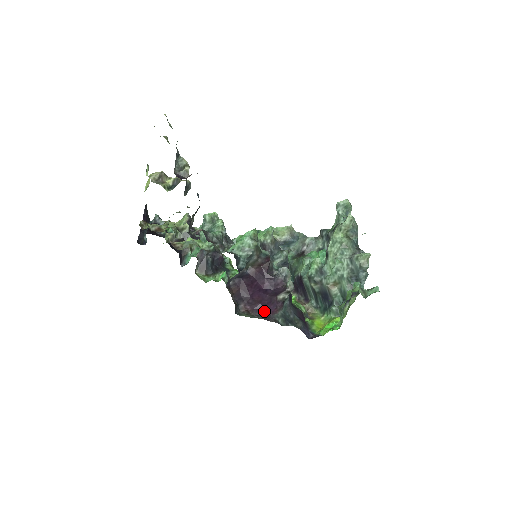
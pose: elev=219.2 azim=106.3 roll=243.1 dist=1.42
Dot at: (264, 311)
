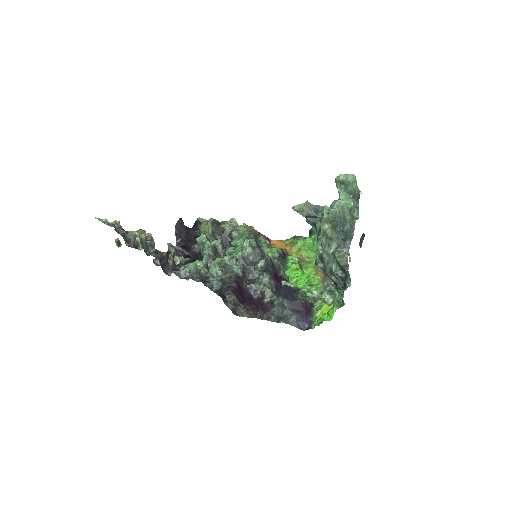
Dot at: (258, 311)
